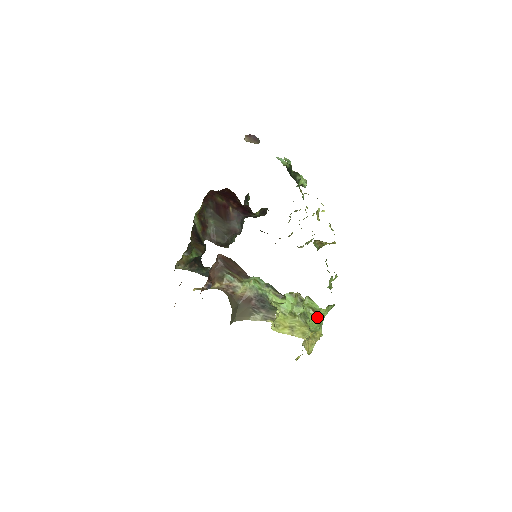
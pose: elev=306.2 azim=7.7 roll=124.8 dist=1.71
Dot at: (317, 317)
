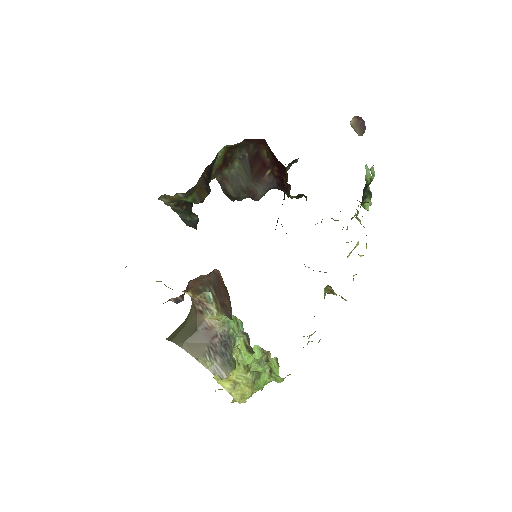
Dot at: (269, 379)
